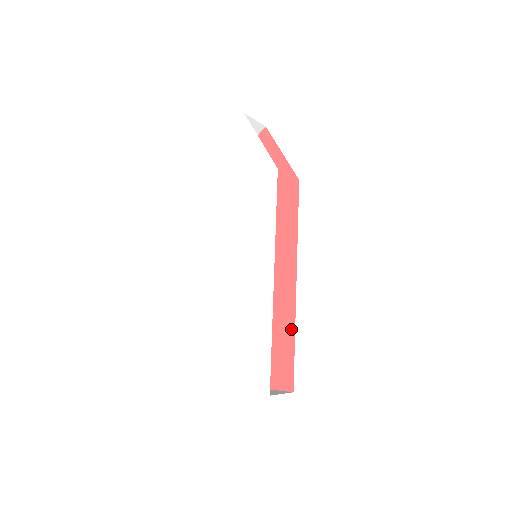
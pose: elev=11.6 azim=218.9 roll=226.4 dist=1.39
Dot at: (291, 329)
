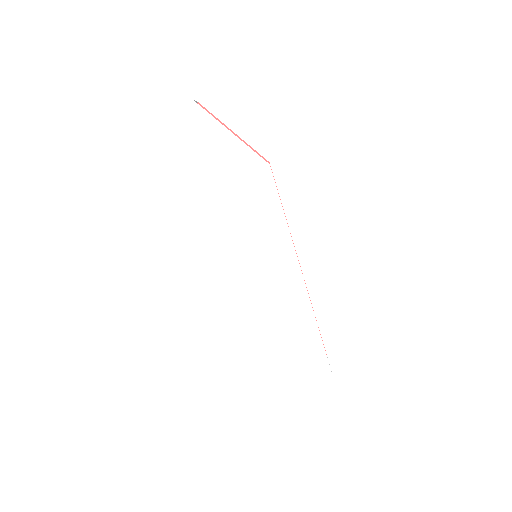
Dot at: occluded
